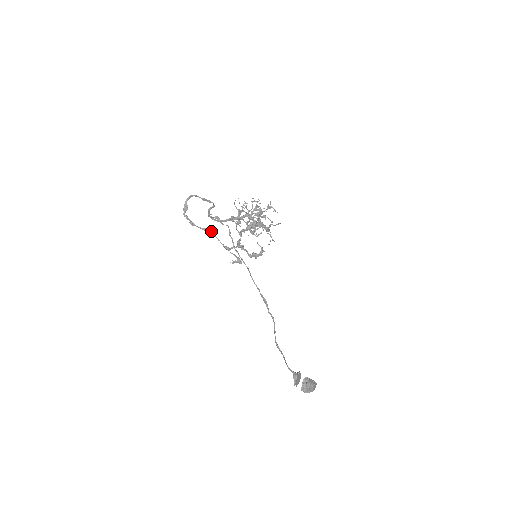
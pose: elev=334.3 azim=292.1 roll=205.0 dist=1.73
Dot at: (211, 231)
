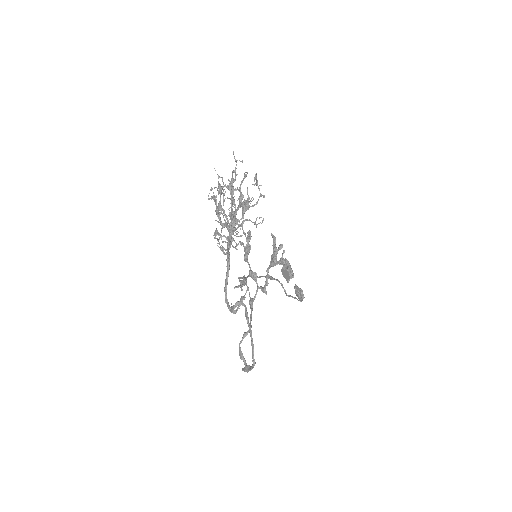
Dot at: (251, 327)
